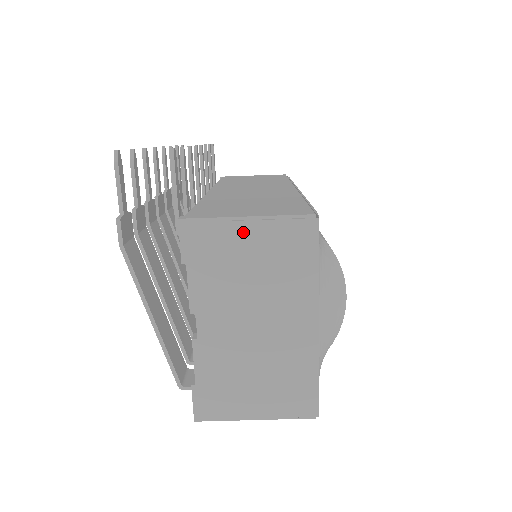
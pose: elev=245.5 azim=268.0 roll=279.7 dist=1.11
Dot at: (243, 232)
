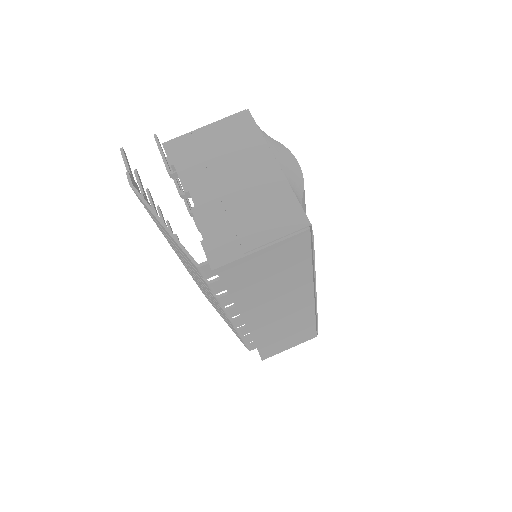
Dot at: (204, 133)
